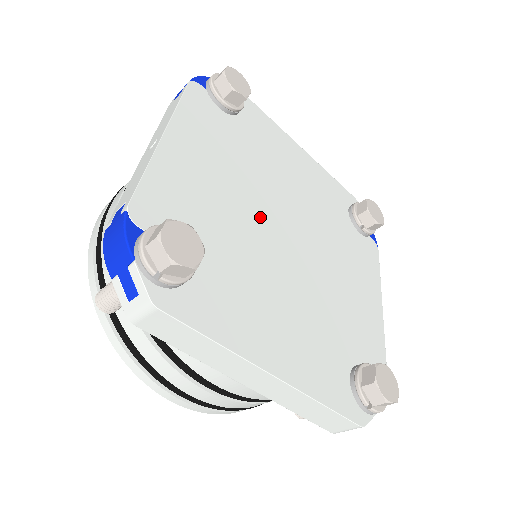
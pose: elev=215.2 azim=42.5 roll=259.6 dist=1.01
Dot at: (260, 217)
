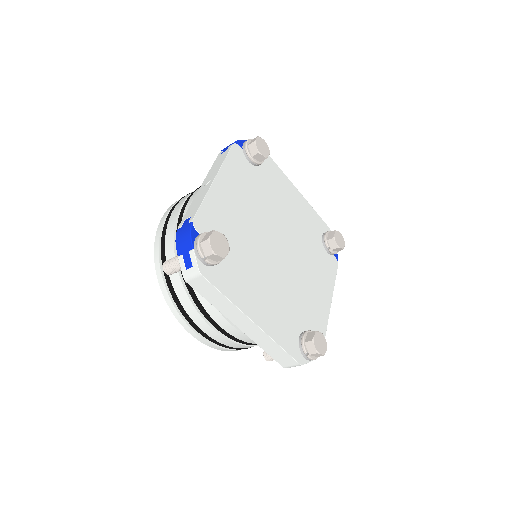
Dot at: (262, 233)
